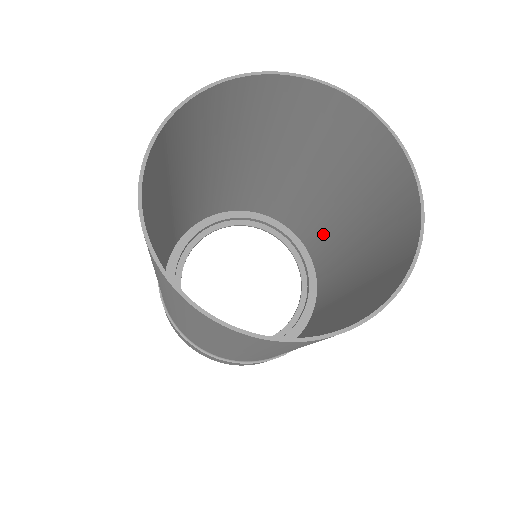
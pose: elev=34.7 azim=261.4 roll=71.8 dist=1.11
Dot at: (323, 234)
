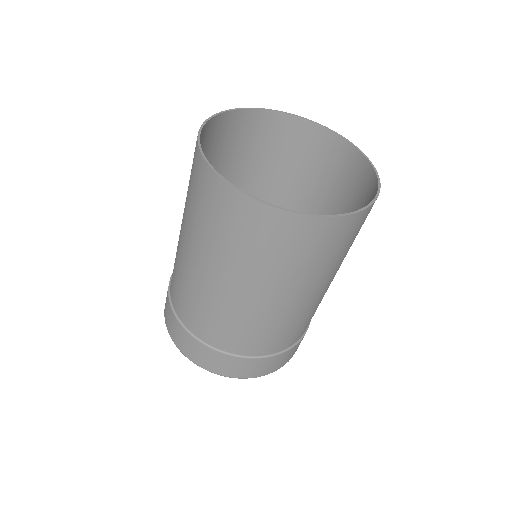
Dot at: occluded
